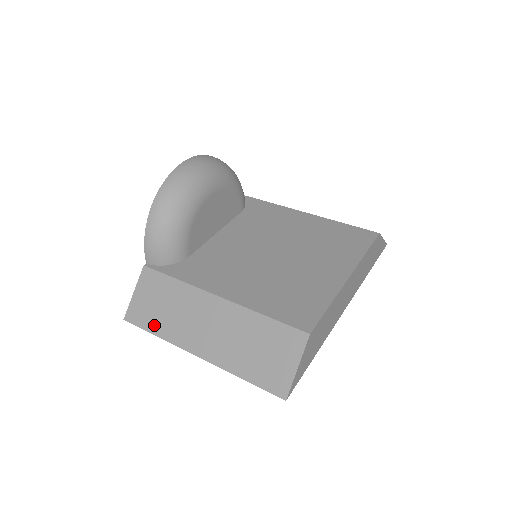
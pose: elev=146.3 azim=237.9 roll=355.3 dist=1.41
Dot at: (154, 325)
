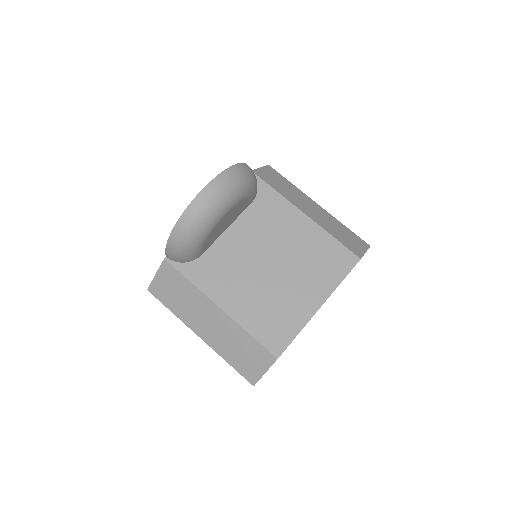
Dot at: (170, 304)
